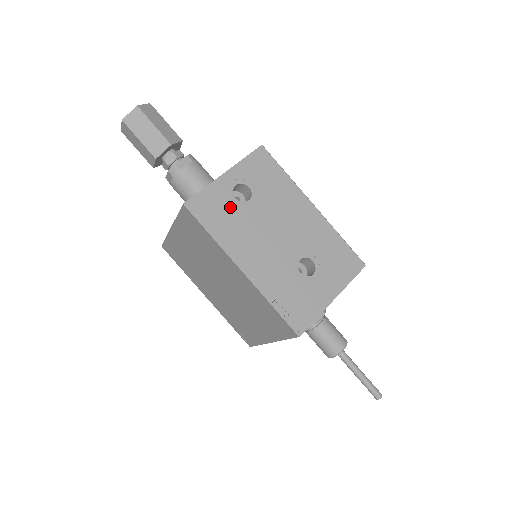
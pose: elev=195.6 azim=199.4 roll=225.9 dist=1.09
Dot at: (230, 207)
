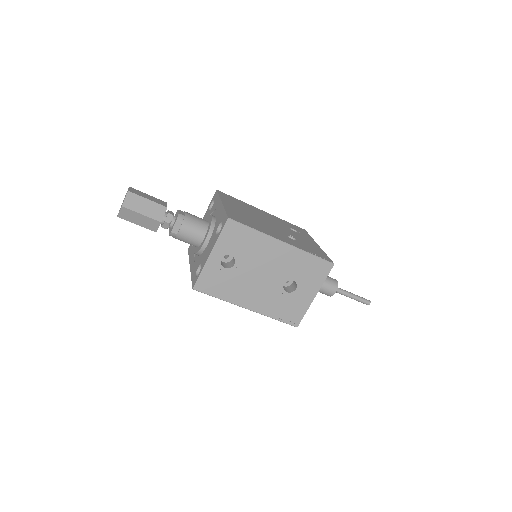
Dot at: (223, 276)
